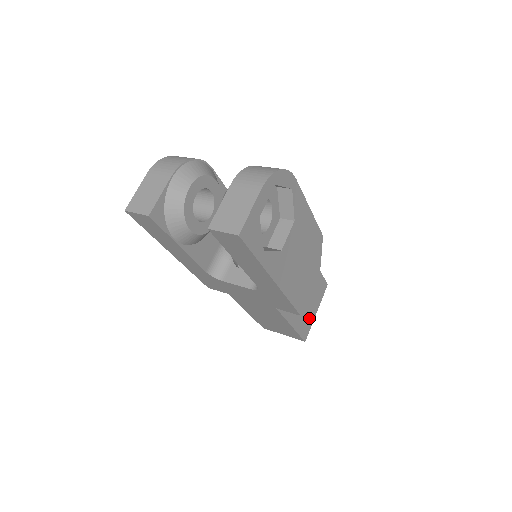
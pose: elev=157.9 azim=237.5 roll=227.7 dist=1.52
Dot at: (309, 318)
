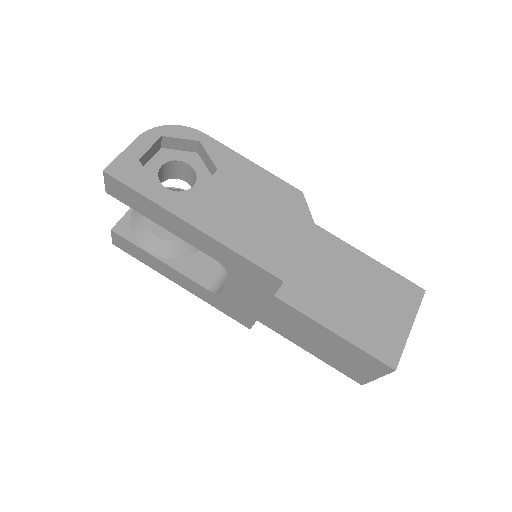
Dot at: (389, 332)
